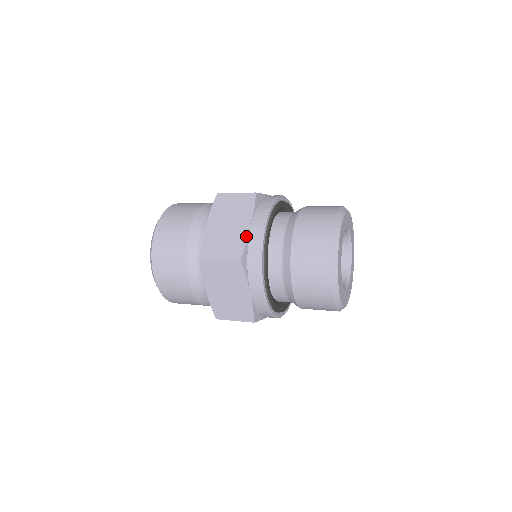
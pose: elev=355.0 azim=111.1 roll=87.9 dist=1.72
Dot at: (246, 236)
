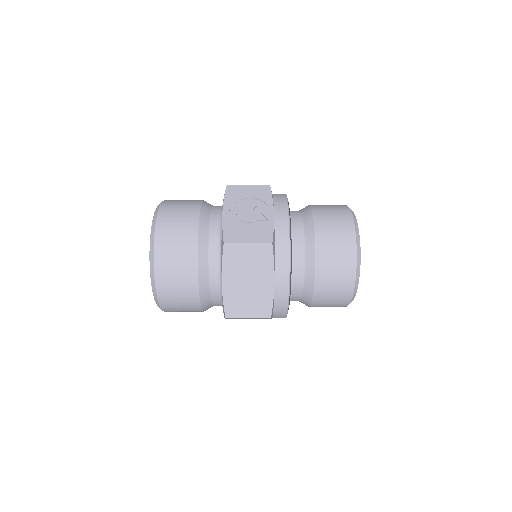
Dot at: (272, 294)
